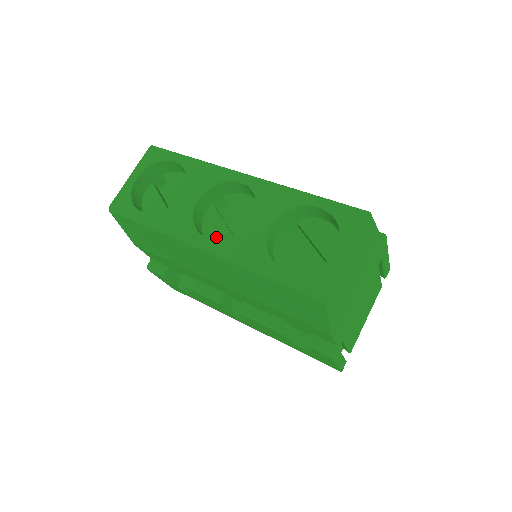
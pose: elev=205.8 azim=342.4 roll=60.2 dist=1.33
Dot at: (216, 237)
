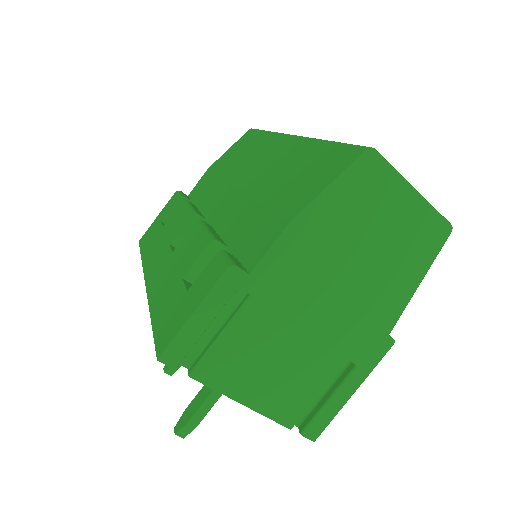
Dot at: occluded
